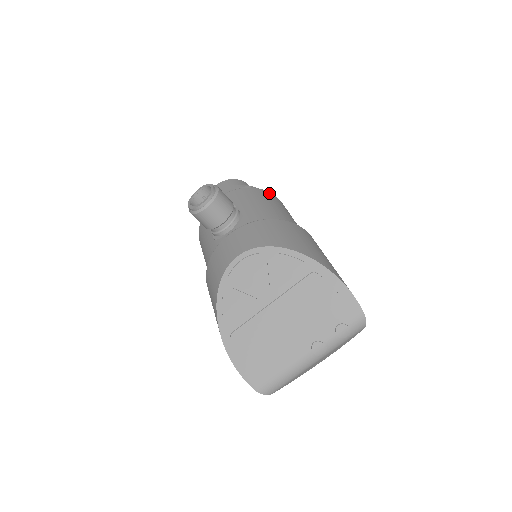
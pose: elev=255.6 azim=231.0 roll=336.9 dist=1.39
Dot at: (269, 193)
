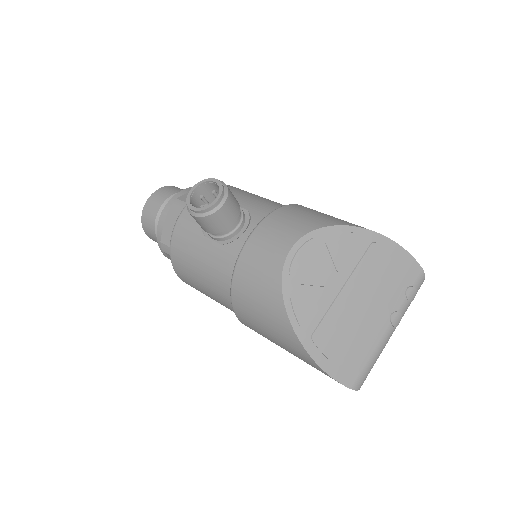
Dot at: occluded
